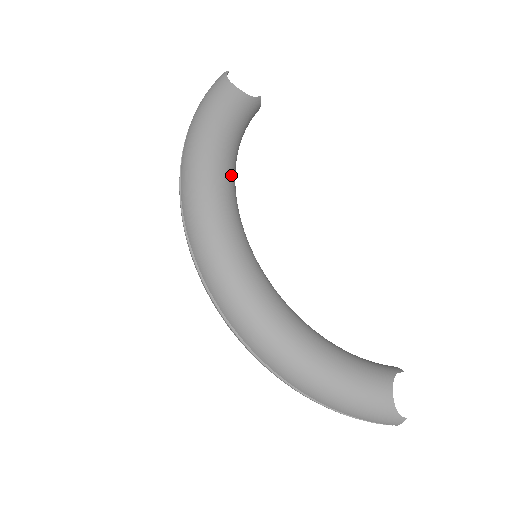
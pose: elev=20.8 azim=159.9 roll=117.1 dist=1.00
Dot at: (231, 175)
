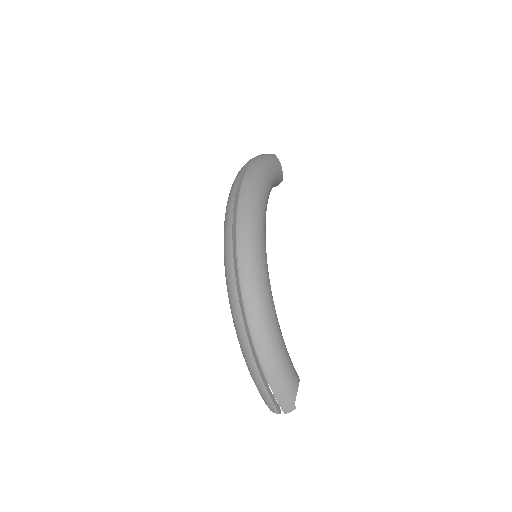
Dot at: occluded
